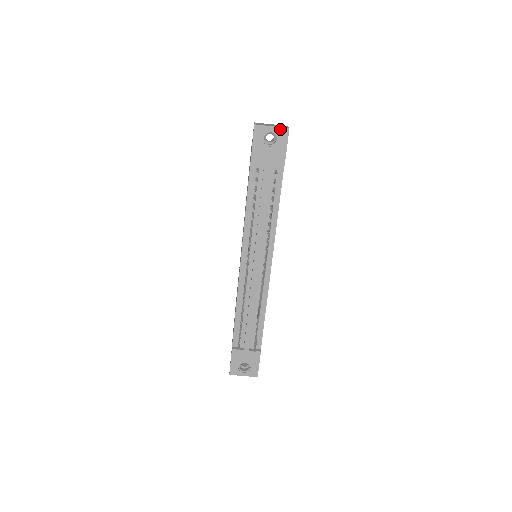
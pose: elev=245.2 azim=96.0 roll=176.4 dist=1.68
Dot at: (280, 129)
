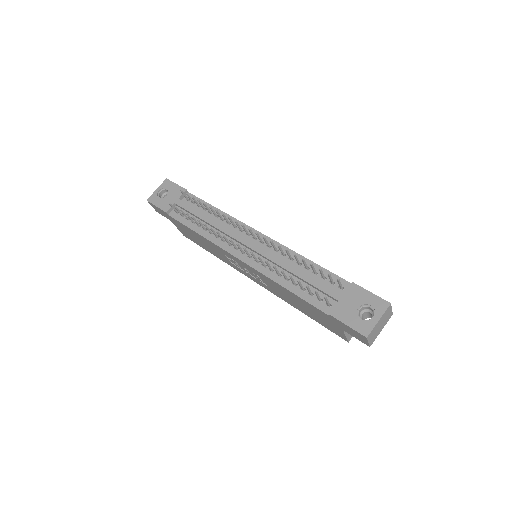
Dot at: (162, 185)
